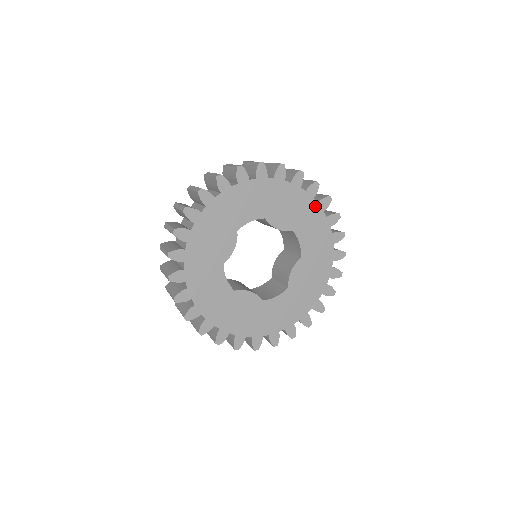
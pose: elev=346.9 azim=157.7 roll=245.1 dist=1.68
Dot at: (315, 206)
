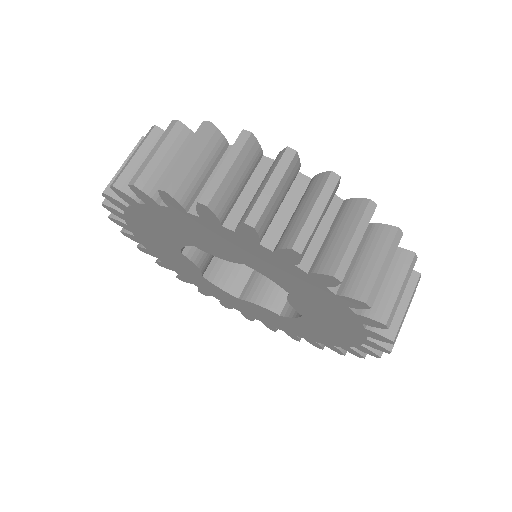
Dot at: (354, 342)
